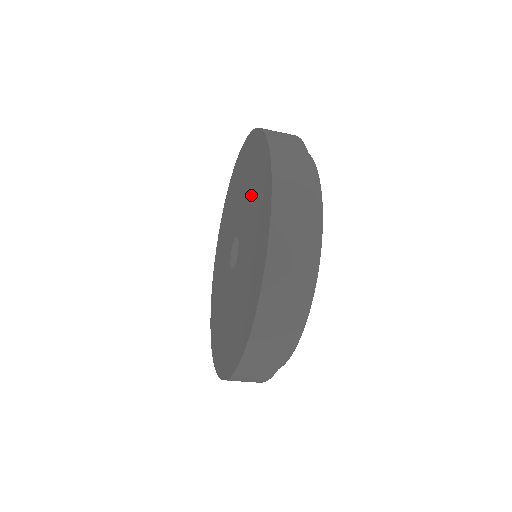
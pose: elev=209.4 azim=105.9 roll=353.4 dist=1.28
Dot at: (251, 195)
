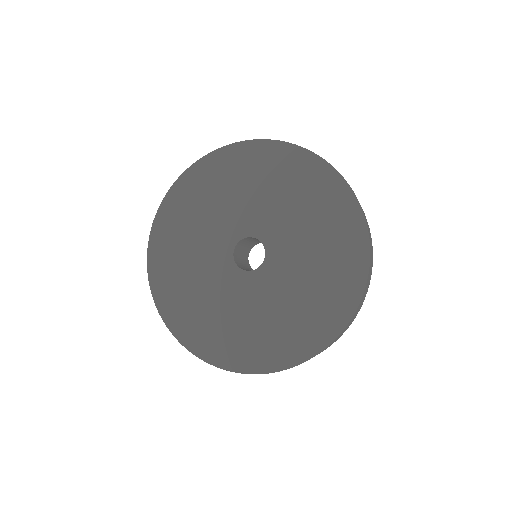
Dot at: (312, 269)
